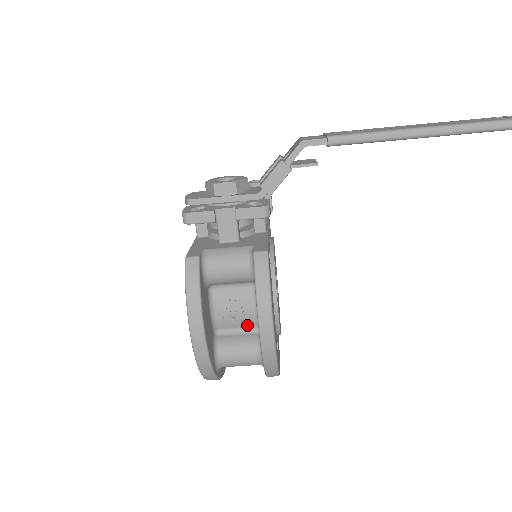
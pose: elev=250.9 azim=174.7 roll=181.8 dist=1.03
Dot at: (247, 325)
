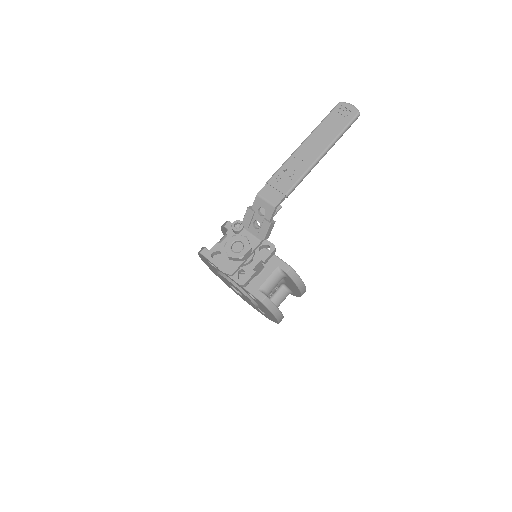
Dot at: (278, 288)
